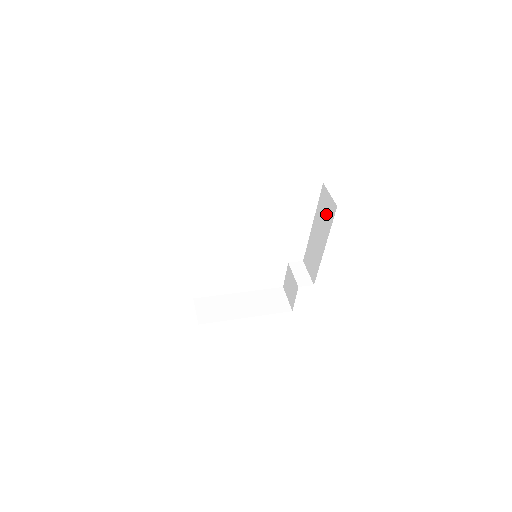
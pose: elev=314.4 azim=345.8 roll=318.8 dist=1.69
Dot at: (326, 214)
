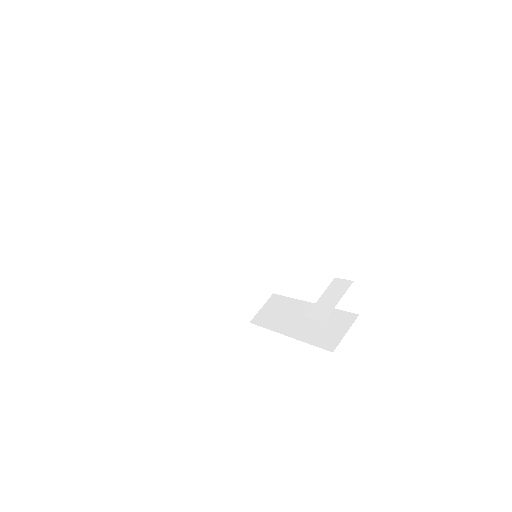
Dot at: occluded
